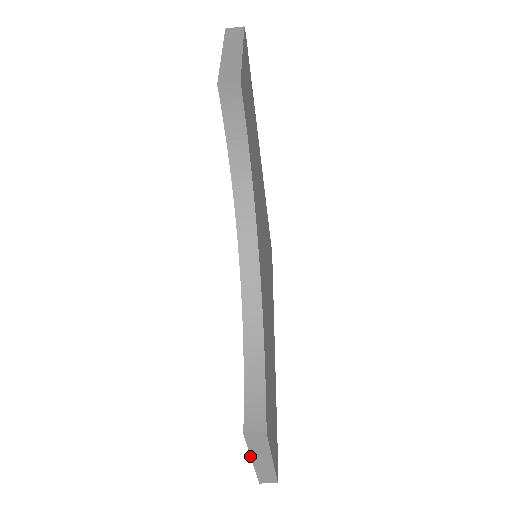
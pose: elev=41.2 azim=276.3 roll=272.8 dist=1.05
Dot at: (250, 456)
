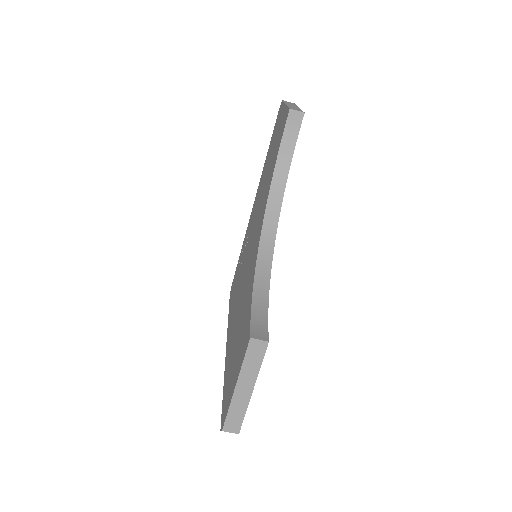
Dot at: (238, 377)
